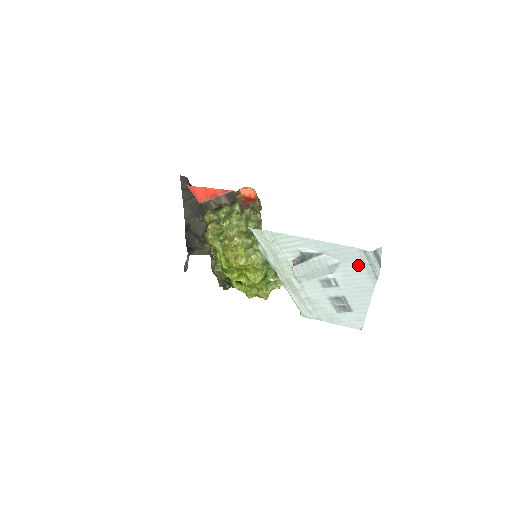
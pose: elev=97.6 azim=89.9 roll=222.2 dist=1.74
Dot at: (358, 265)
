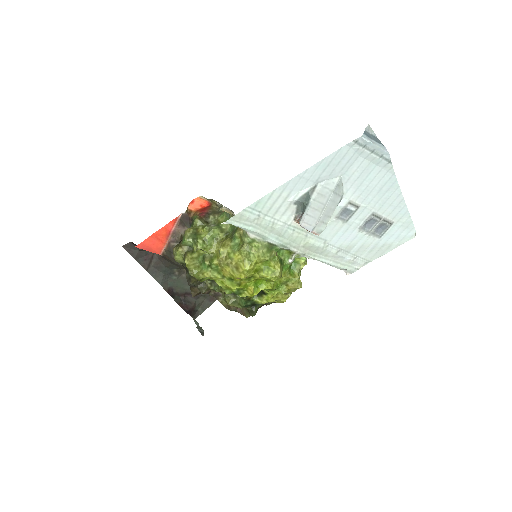
Dot at: (361, 164)
